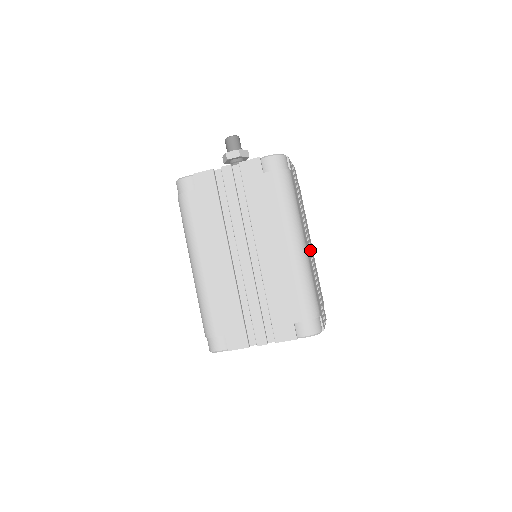
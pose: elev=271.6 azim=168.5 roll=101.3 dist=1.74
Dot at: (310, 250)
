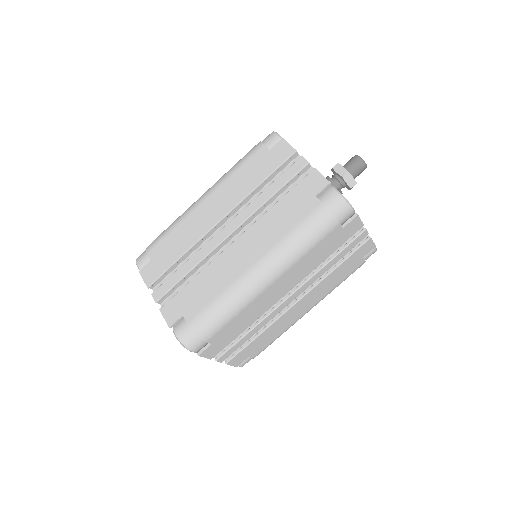
Dot at: (286, 304)
